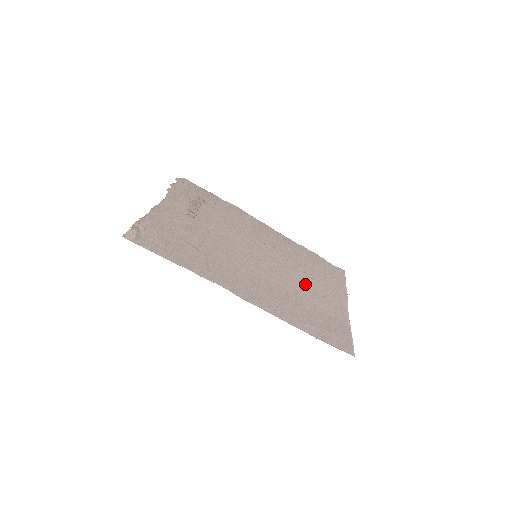
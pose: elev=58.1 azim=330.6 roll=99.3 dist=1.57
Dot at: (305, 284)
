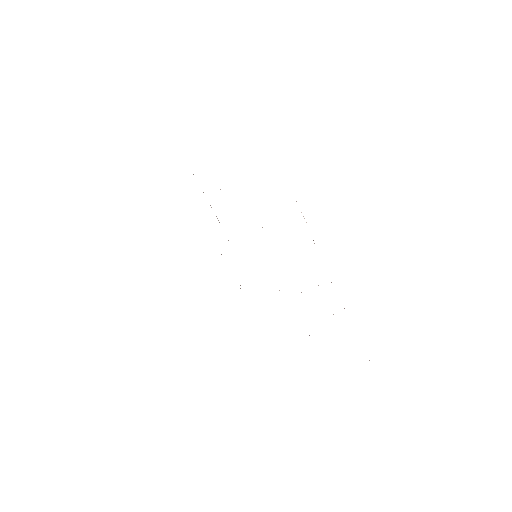
Dot at: occluded
